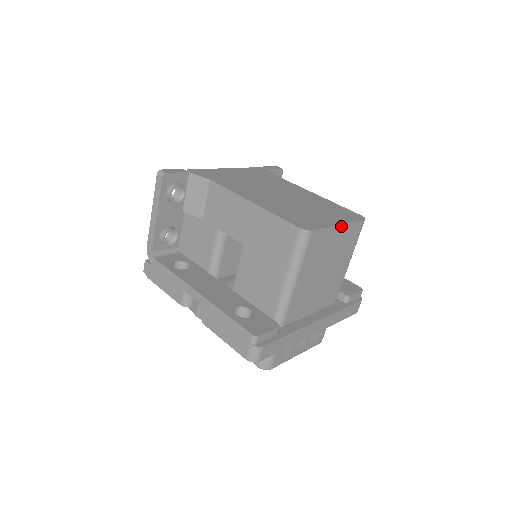
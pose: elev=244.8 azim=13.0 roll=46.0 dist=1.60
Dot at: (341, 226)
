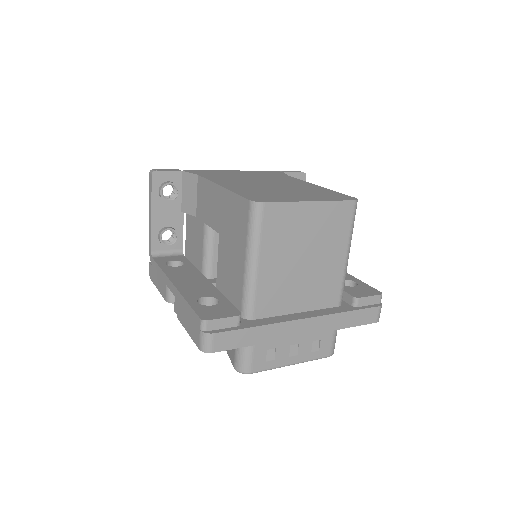
Dot at: (314, 203)
